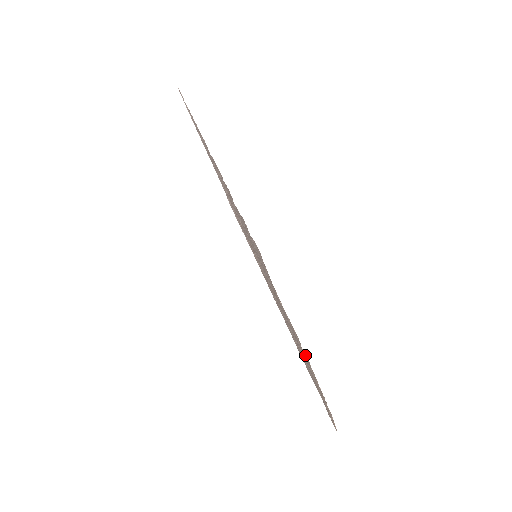
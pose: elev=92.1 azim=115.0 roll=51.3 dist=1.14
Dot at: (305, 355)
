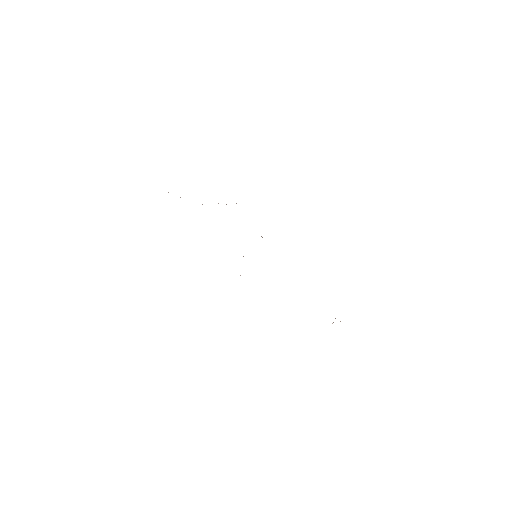
Dot at: occluded
